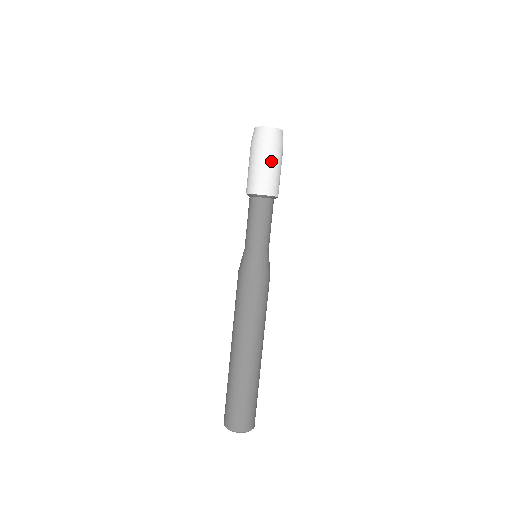
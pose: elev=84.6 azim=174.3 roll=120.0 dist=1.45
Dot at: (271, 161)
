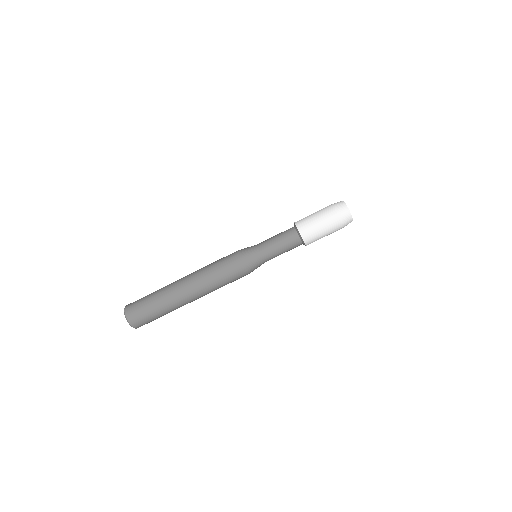
Dot at: (327, 226)
